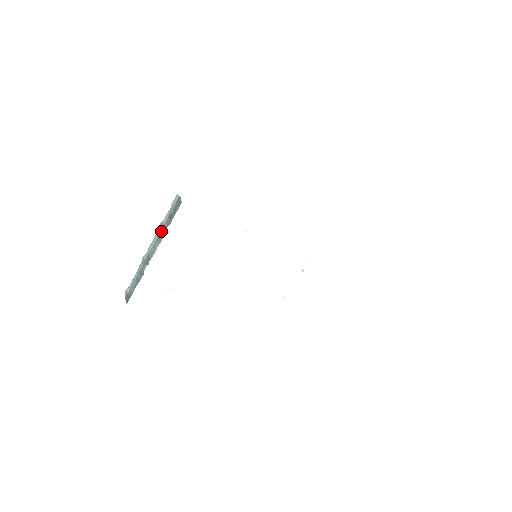
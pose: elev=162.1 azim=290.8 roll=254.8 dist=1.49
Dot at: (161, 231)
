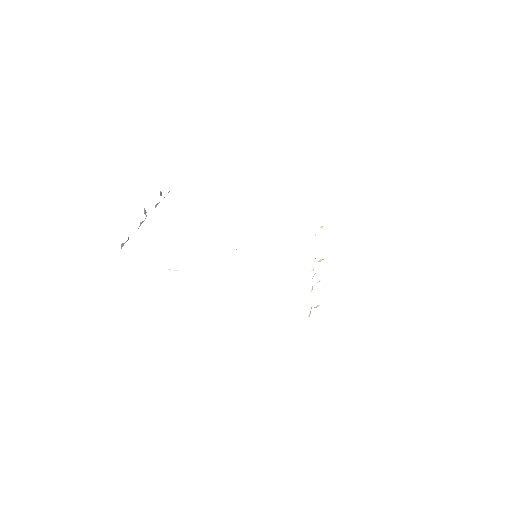
Dot at: (160, 193)
